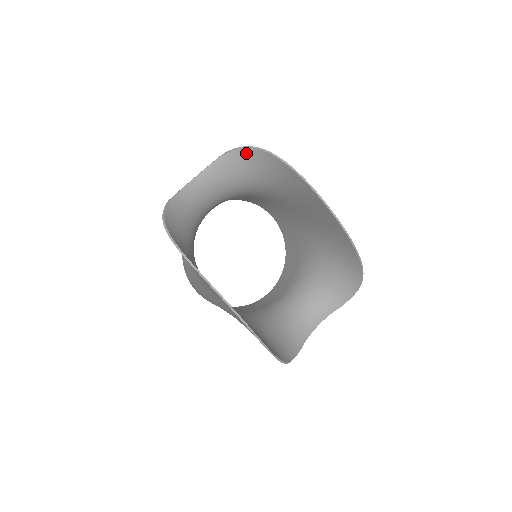
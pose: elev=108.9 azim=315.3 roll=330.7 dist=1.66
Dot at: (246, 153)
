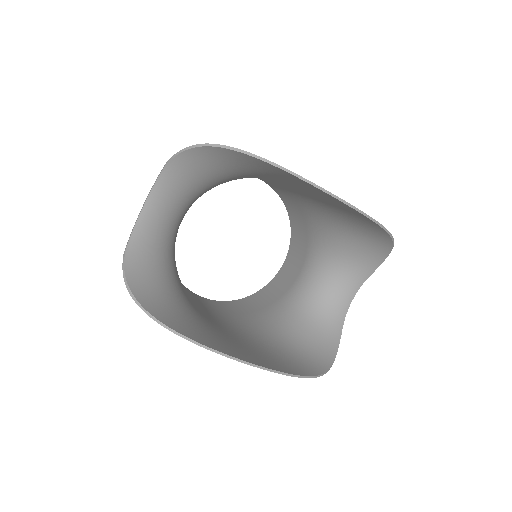
Dot at: (196, 153)
